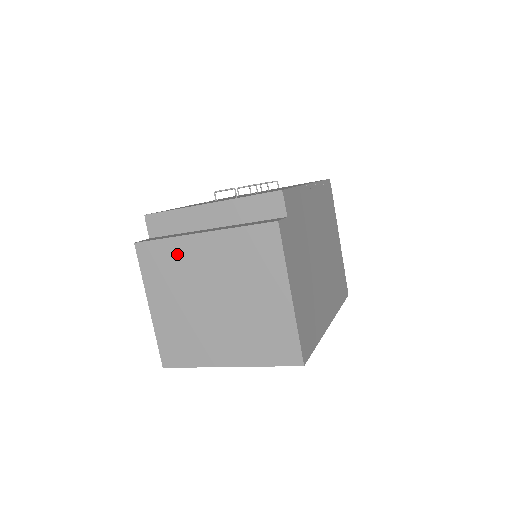
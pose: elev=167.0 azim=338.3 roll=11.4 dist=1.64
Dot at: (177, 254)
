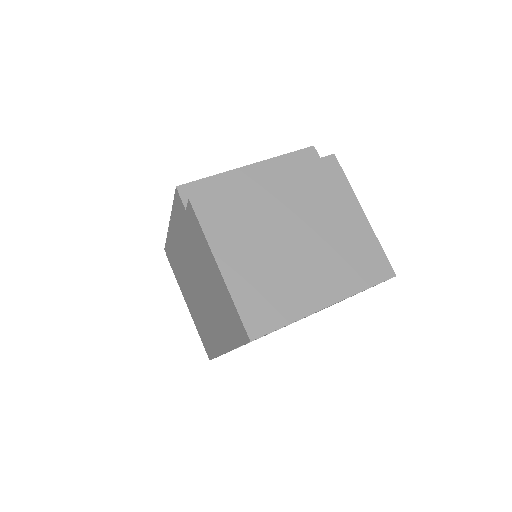
Dot at: (244, 200)
